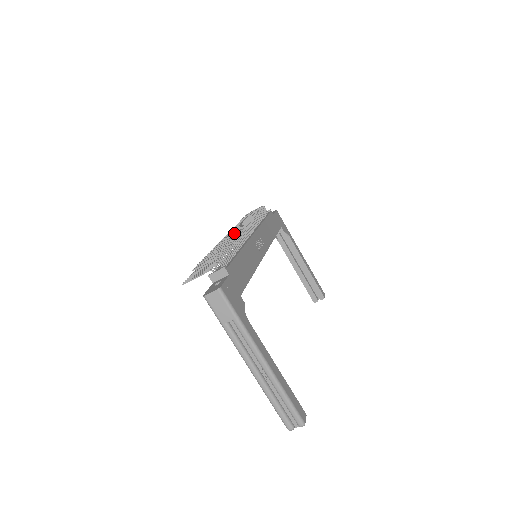
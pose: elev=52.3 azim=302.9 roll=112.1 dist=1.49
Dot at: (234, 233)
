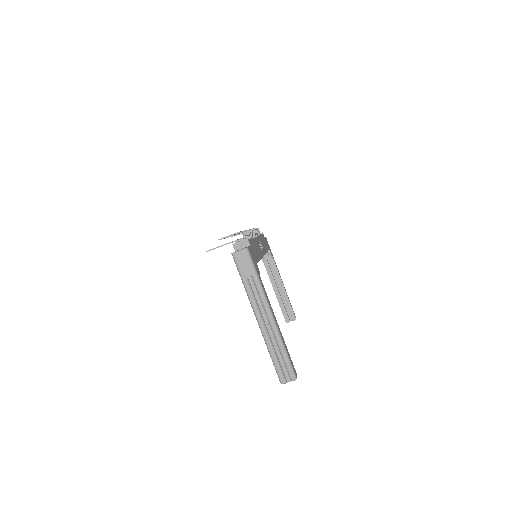
Dot at: occluded
